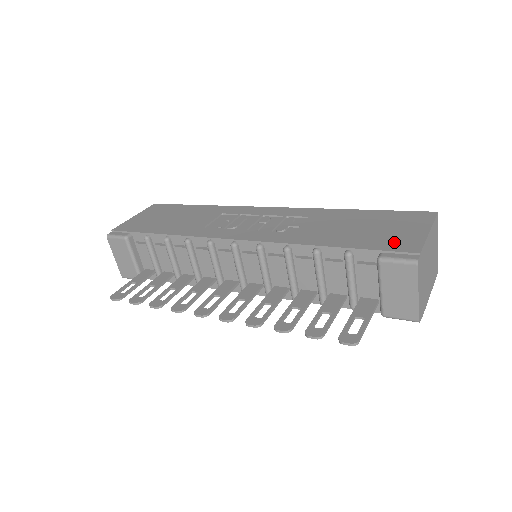
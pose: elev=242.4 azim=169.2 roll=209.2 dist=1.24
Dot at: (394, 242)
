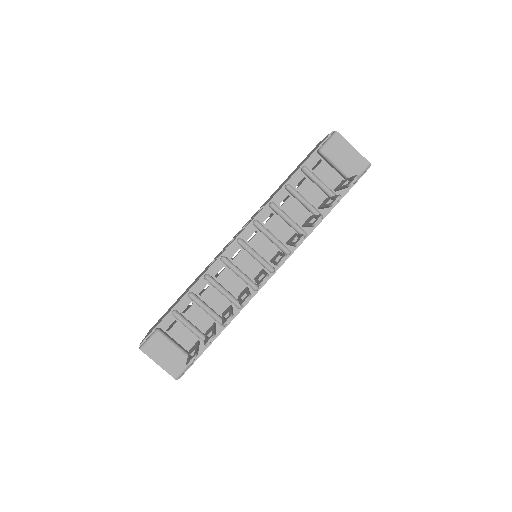
Dot at: occluded
